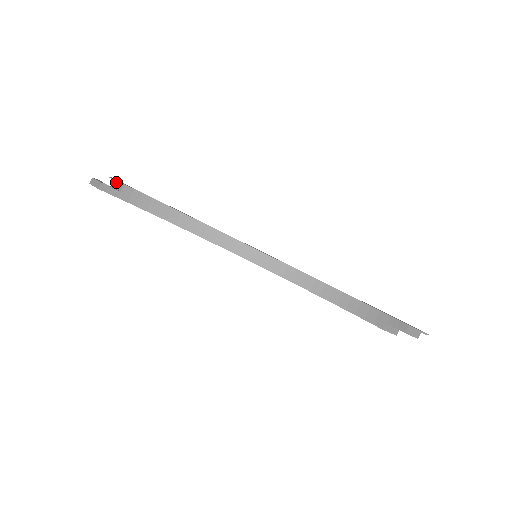
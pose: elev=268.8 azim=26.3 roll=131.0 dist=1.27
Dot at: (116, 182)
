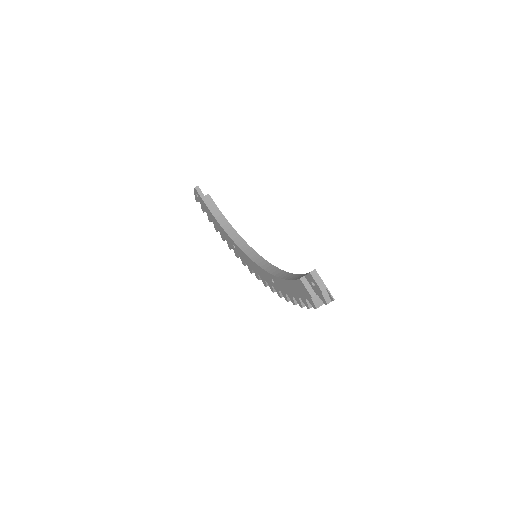
Dot at: occluded
